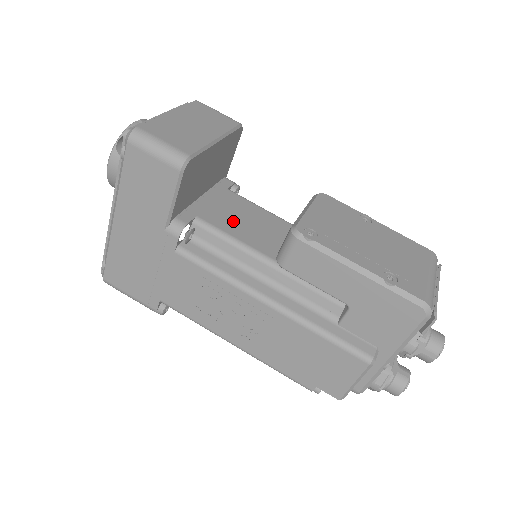
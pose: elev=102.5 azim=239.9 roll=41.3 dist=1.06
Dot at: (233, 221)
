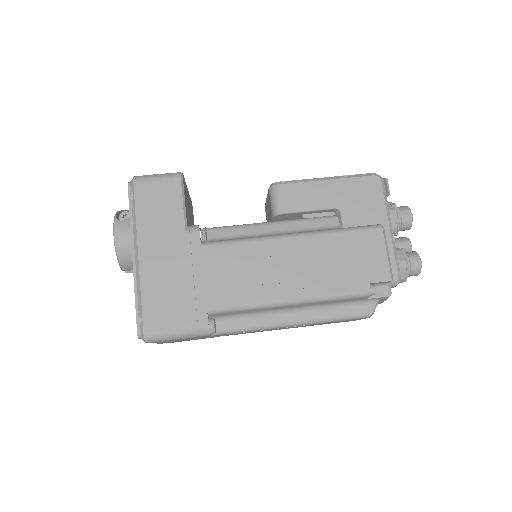
Dot at: occluded
